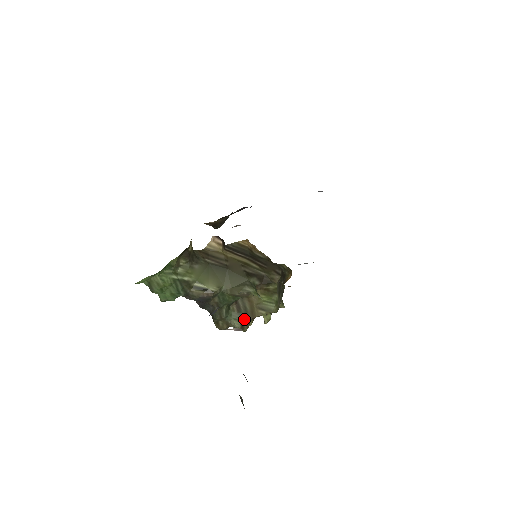
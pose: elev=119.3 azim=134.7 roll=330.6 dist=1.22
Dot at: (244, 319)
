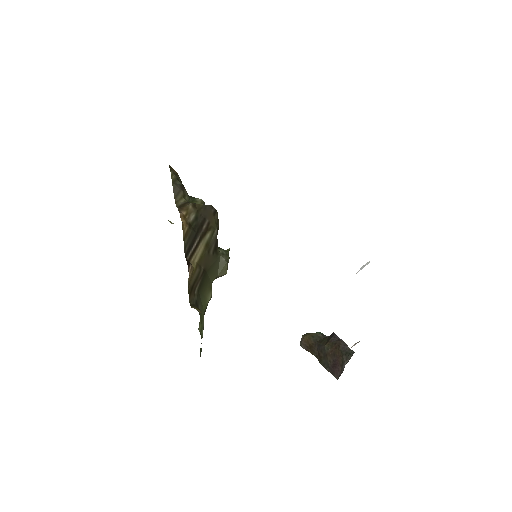
Dot at: occluded
